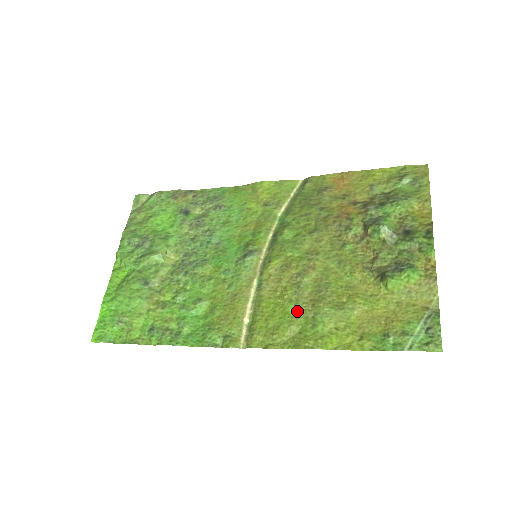
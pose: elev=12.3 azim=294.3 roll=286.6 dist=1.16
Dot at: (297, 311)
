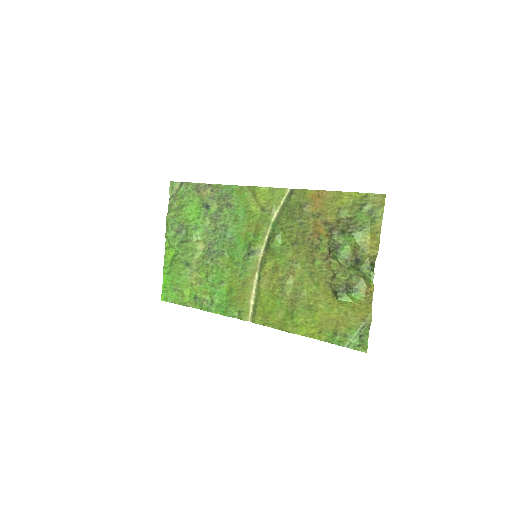
Dot at: (282, 305)
